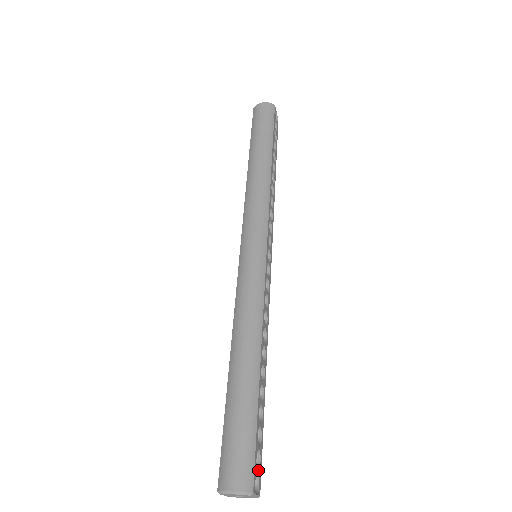
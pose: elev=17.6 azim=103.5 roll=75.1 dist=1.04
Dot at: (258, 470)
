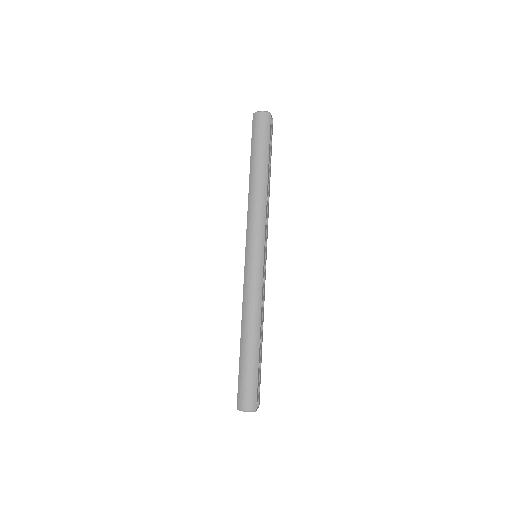
Dot at: (258, 396)
